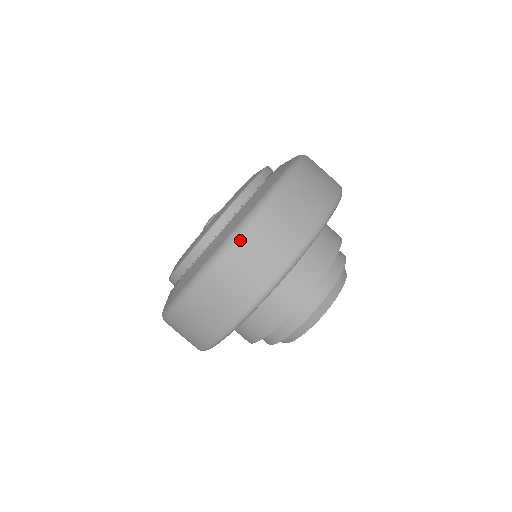
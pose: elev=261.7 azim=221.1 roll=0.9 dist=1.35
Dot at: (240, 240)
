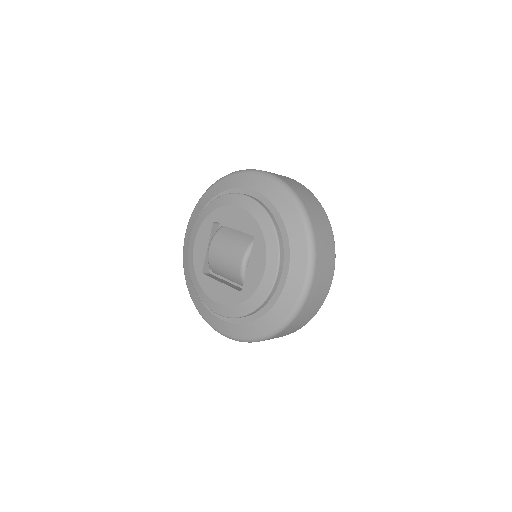
Dot at: (315, 273)
